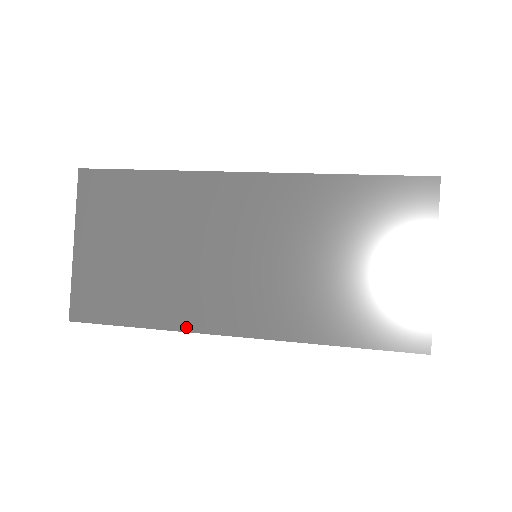
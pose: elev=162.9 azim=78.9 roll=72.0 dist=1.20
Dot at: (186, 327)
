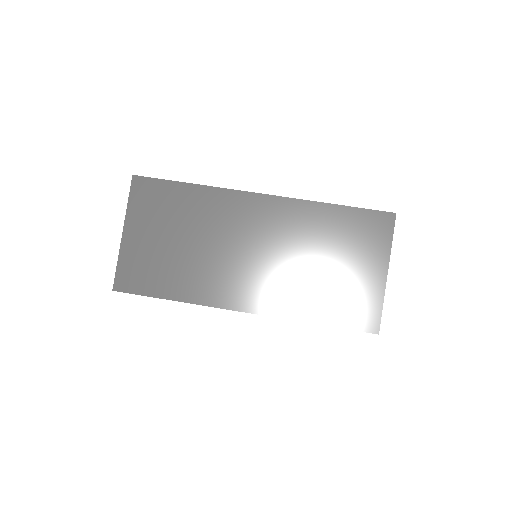
Dot at: occluded
